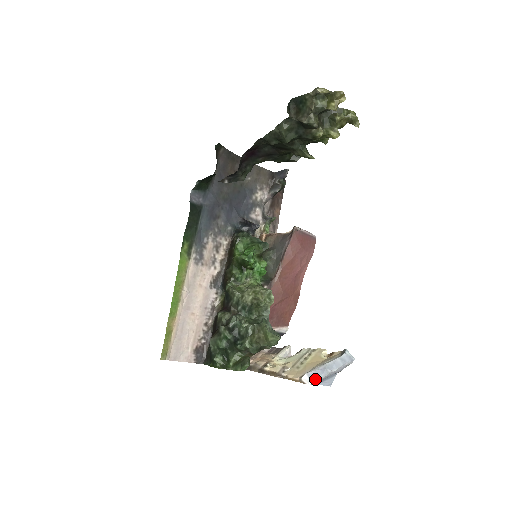
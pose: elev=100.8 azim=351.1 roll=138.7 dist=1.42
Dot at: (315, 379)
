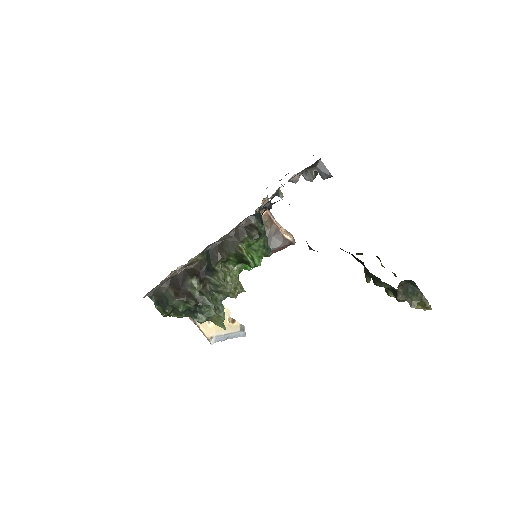
Dot at: (217, 341)
